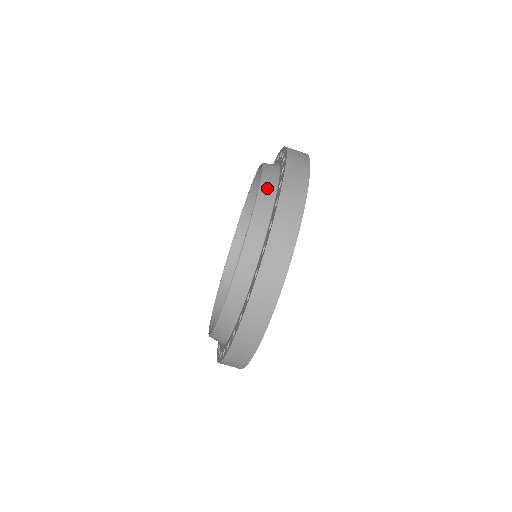
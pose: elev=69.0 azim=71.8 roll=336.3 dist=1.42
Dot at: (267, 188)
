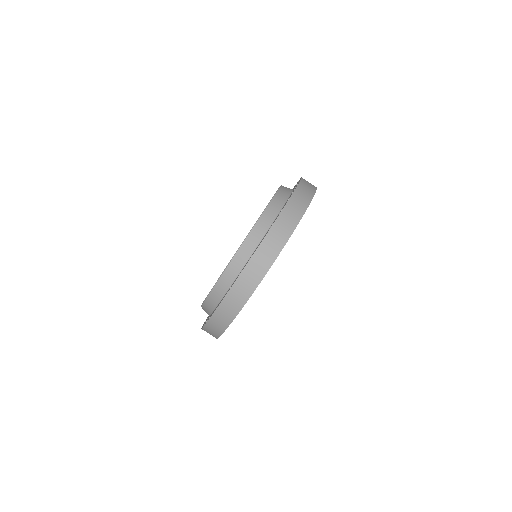
Dot at: (246, 249)
